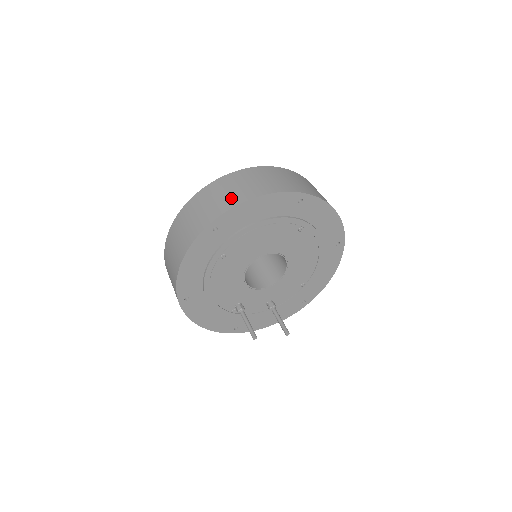
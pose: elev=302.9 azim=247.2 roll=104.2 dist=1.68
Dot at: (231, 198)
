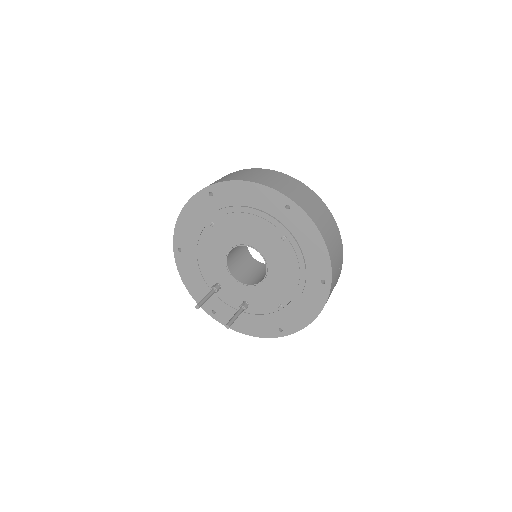
Dot at: (235, 177)
